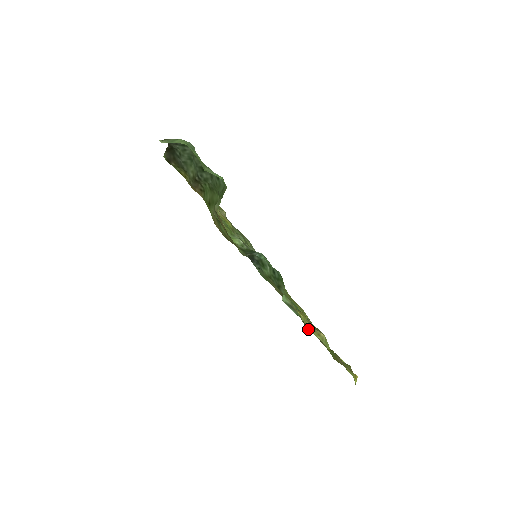
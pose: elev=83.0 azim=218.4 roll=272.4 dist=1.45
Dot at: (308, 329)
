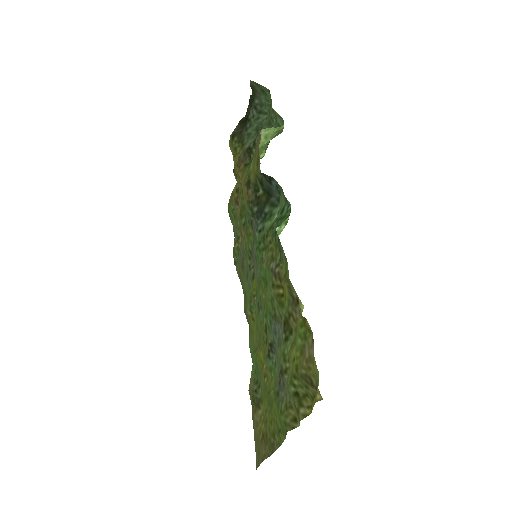
Dot at: (288, 278)
